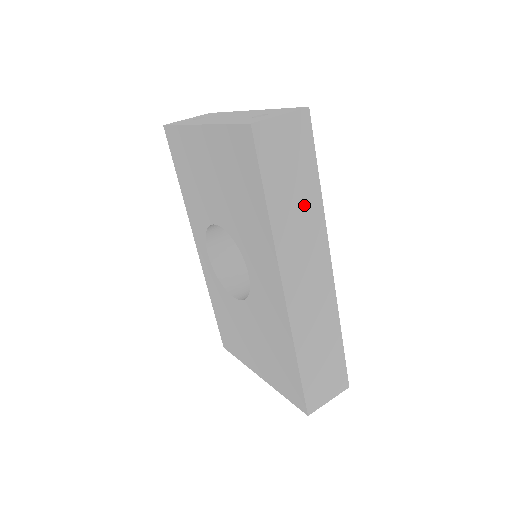
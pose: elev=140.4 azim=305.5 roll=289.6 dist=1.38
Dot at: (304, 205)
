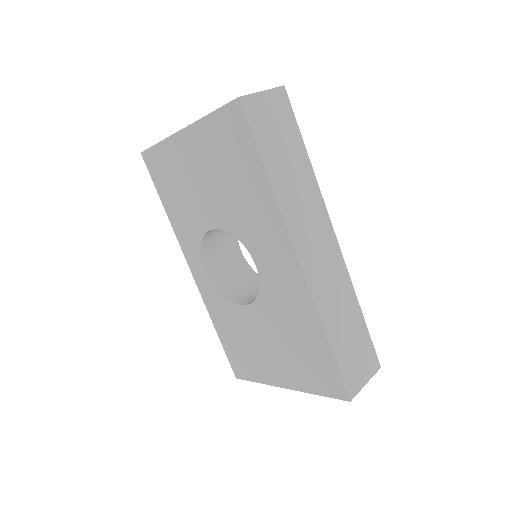
Dot at: (299, 175)
